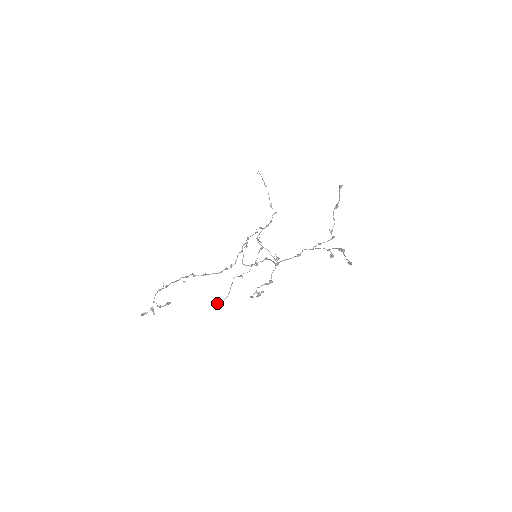
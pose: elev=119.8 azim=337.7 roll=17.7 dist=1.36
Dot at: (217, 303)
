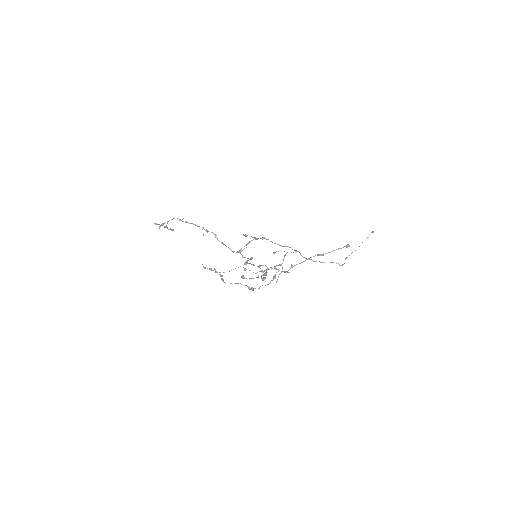
Dot at: (210, 269)
